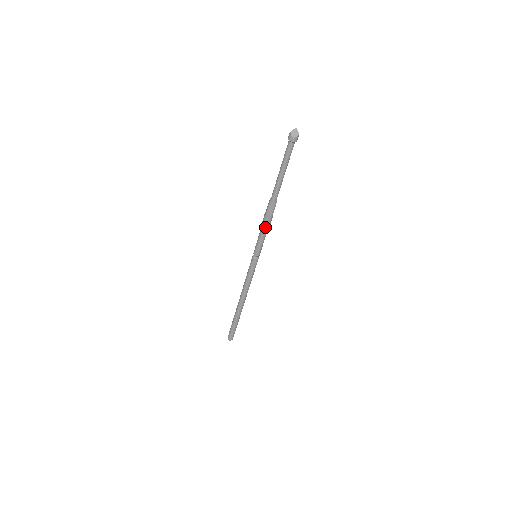
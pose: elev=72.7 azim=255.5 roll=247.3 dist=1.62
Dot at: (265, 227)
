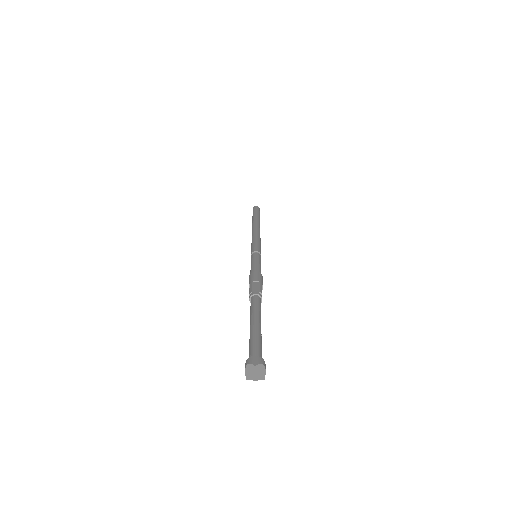
Dot at: occluded
